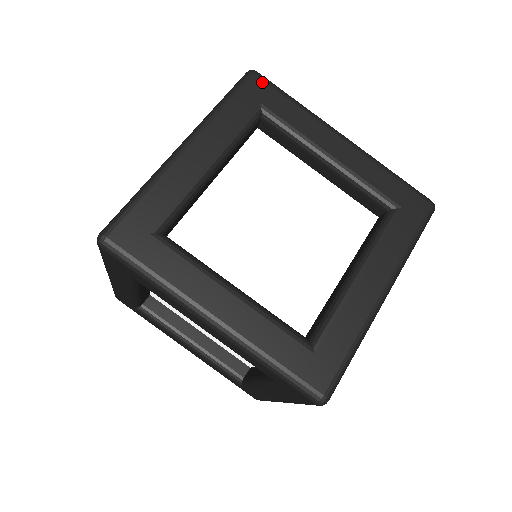
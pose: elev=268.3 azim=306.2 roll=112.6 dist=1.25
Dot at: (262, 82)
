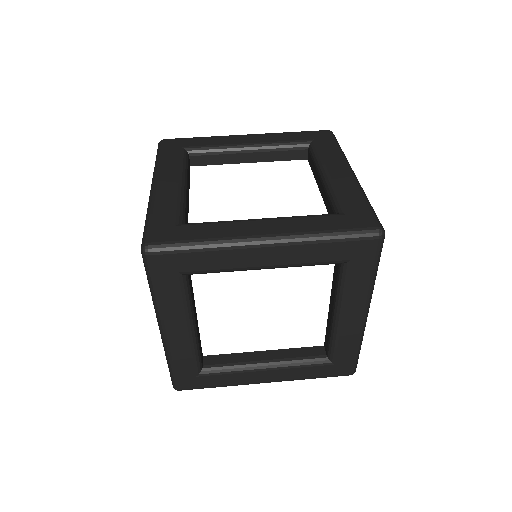
Dot at: (172, 140)
